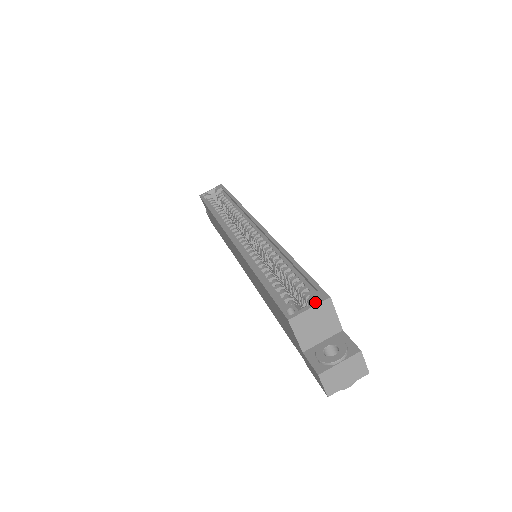
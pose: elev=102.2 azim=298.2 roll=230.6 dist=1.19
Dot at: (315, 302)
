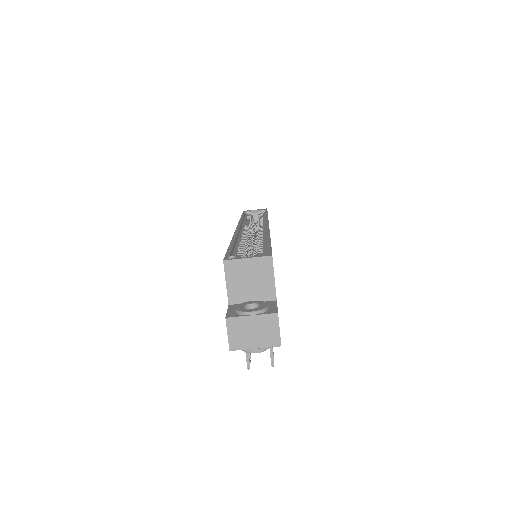
Dot at: (256, 256)
